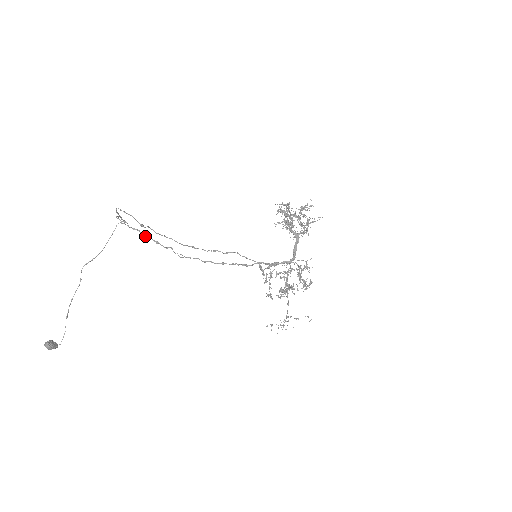
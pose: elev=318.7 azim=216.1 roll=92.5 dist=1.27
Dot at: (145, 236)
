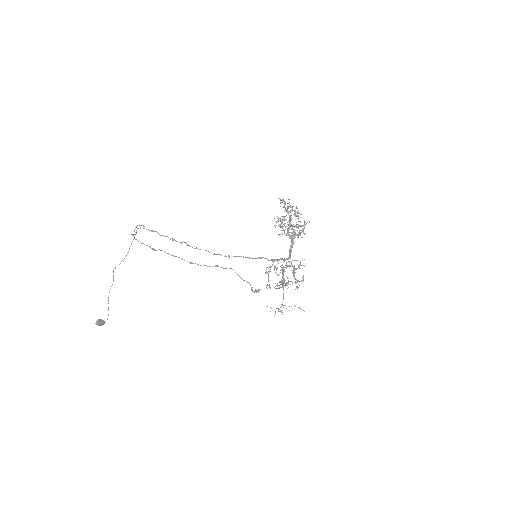
Dot at: (162, 235)
